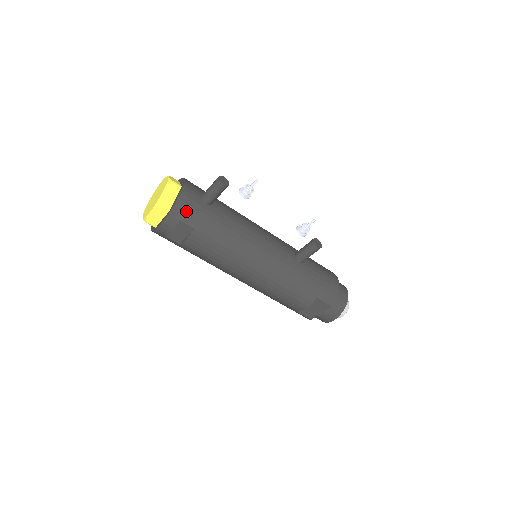
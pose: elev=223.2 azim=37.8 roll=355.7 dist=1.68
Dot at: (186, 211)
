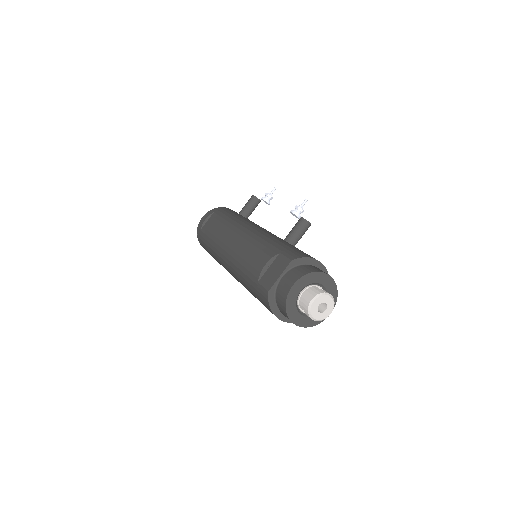
Dot at: (222, 210)
